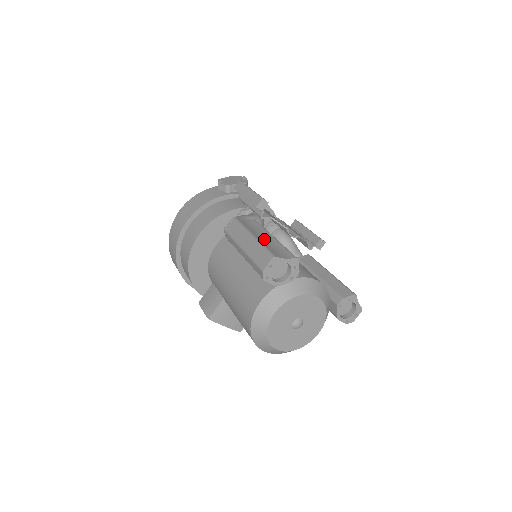
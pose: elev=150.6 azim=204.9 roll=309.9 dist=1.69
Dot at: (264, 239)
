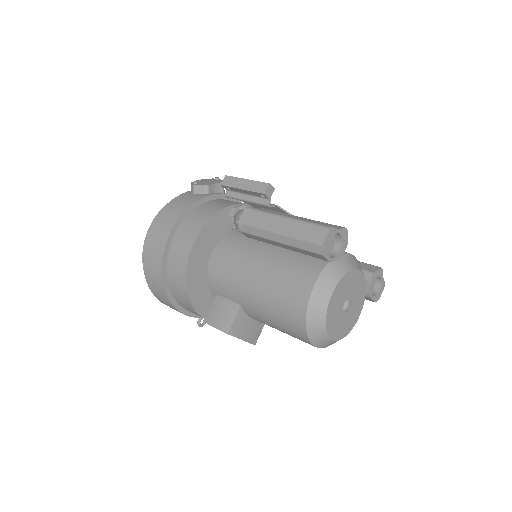
Dot at: occluded
